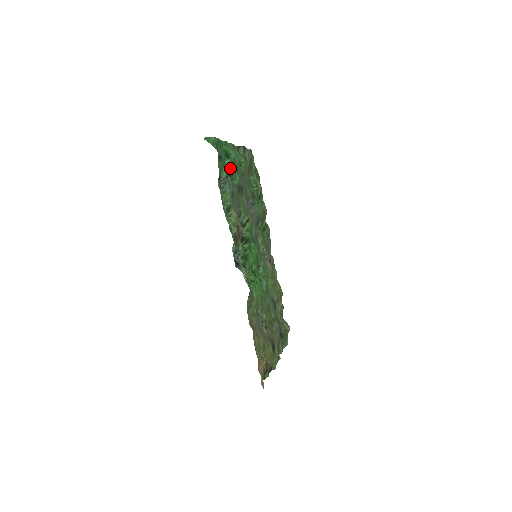
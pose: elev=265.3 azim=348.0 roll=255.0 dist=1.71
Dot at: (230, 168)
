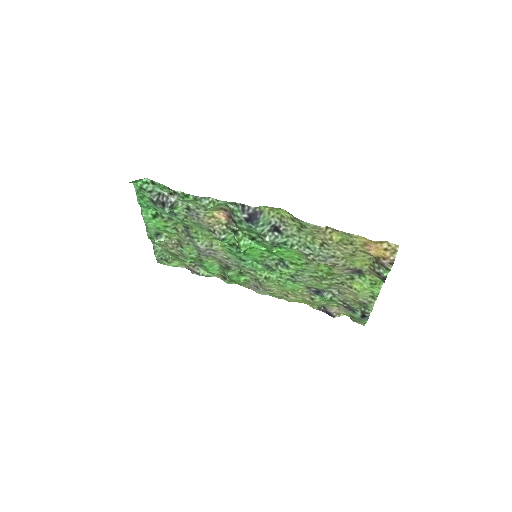
Dot at: occluded
